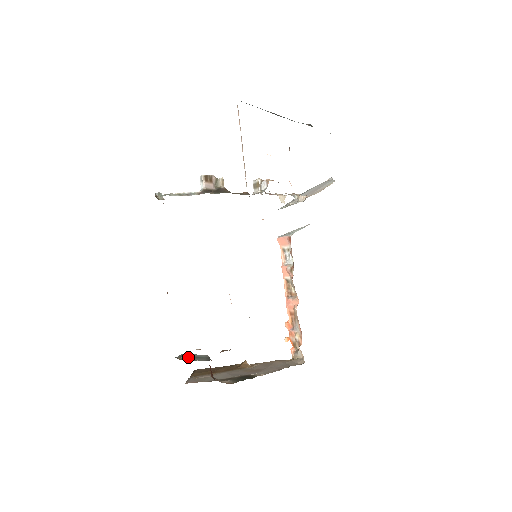
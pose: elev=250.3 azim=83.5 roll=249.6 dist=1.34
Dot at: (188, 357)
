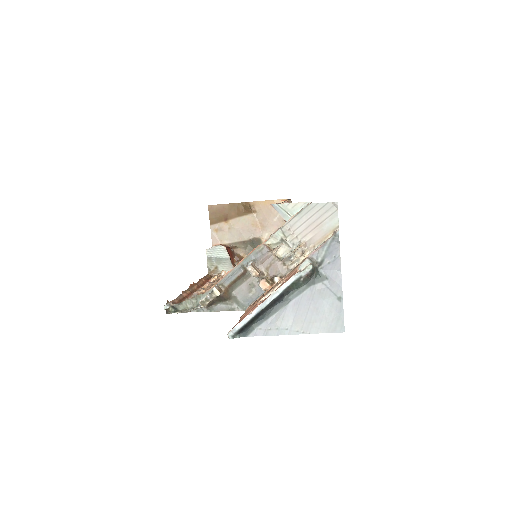
Dot at: (215, 262)
